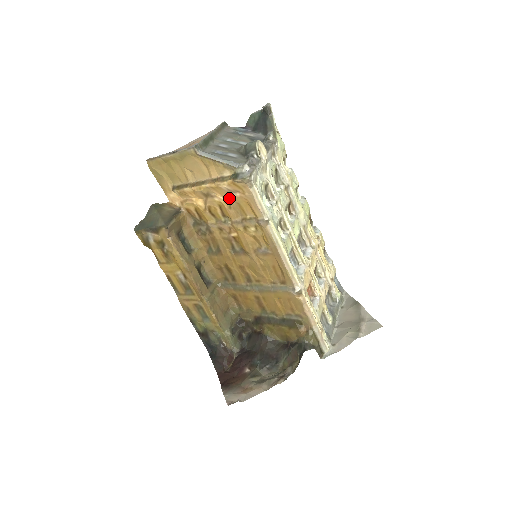
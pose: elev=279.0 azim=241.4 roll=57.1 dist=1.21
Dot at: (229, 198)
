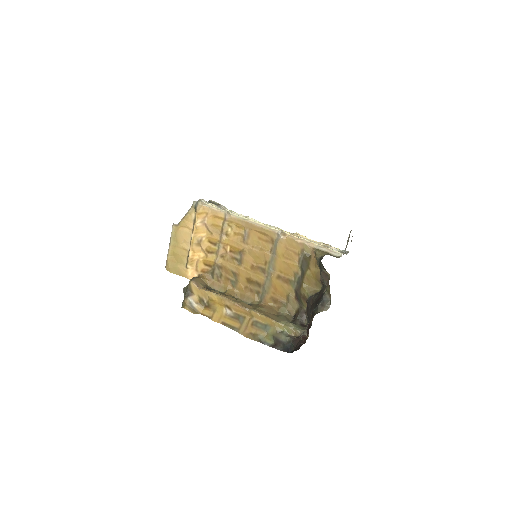
Dot at: (207, 229)
